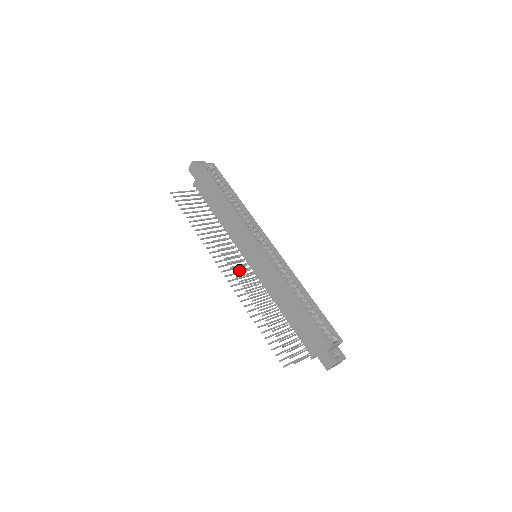
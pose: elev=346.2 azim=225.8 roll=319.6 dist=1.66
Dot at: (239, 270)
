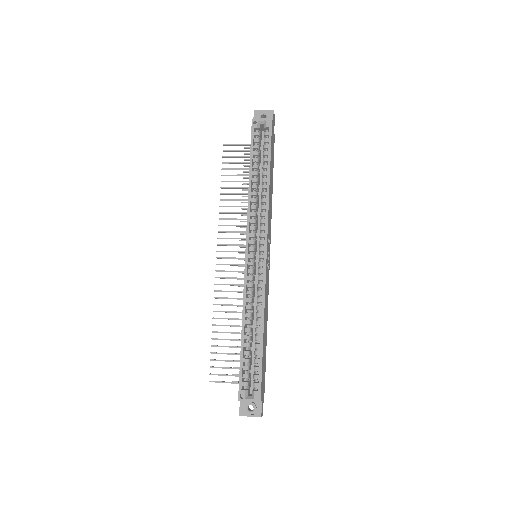
Dot at: occluded
